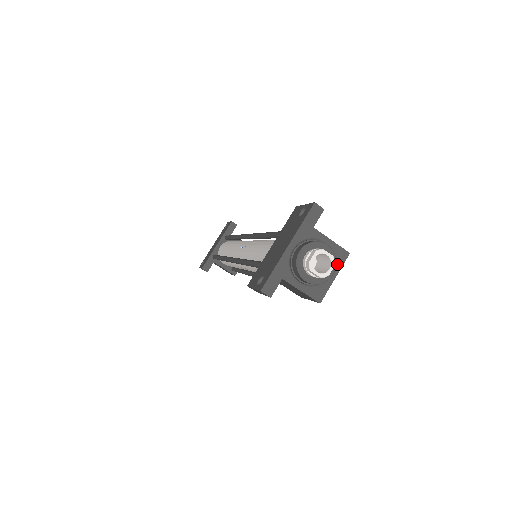
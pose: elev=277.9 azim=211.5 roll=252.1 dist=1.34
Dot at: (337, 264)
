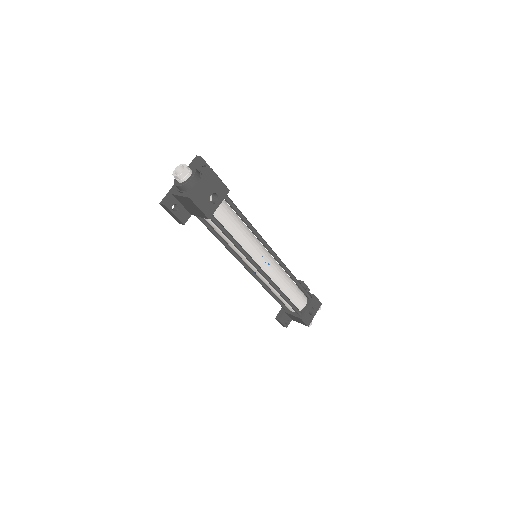
Dot at: (203, 176)
